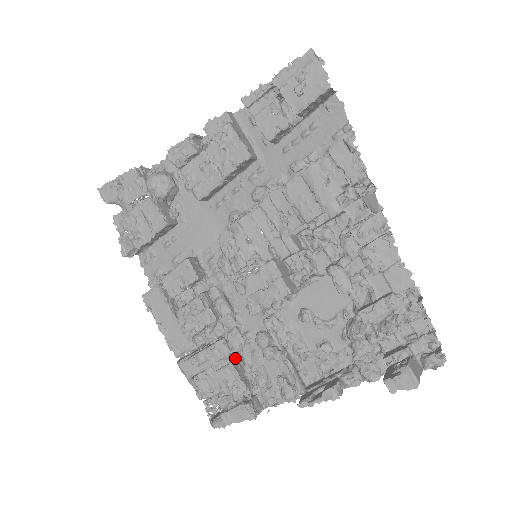
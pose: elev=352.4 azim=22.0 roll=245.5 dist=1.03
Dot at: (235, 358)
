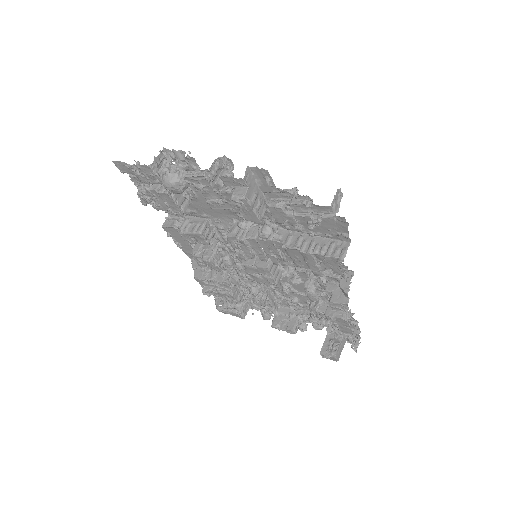
Dot at: (234, 288)
